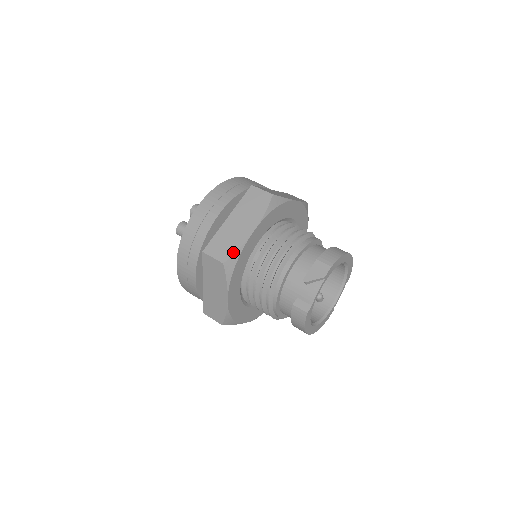
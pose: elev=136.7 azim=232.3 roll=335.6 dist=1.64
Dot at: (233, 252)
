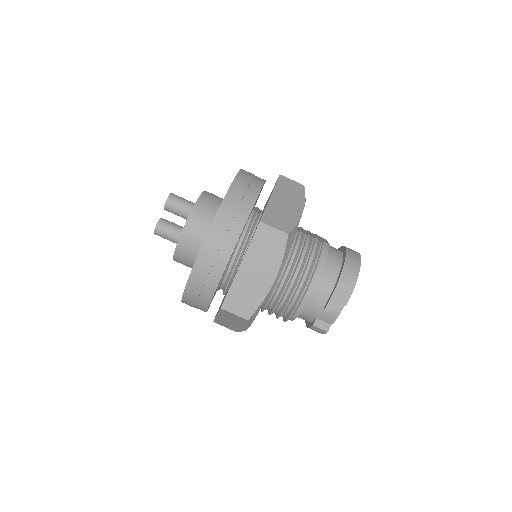
Dot at: (256, 307)
